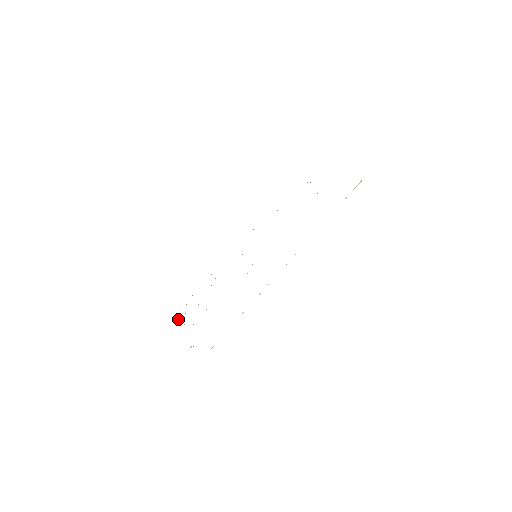
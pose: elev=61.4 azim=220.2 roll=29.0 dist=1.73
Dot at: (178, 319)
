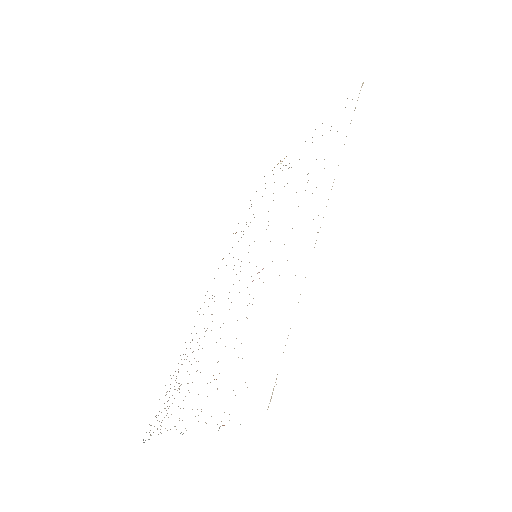
Dot at: occluded
